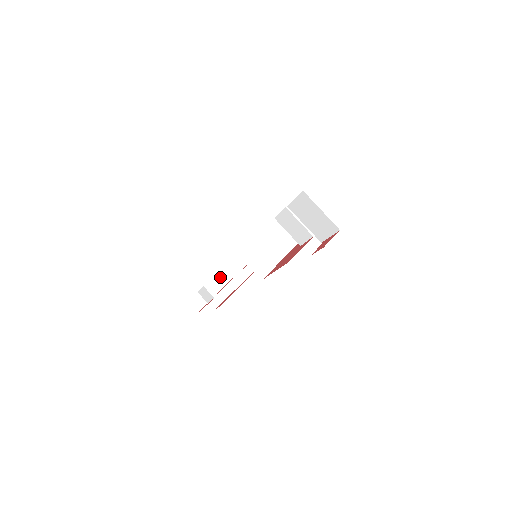
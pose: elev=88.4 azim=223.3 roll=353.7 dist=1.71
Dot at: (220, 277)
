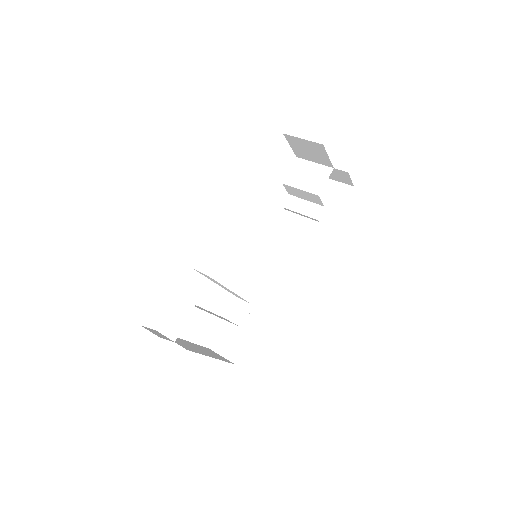
Dot at: (197, 306)
